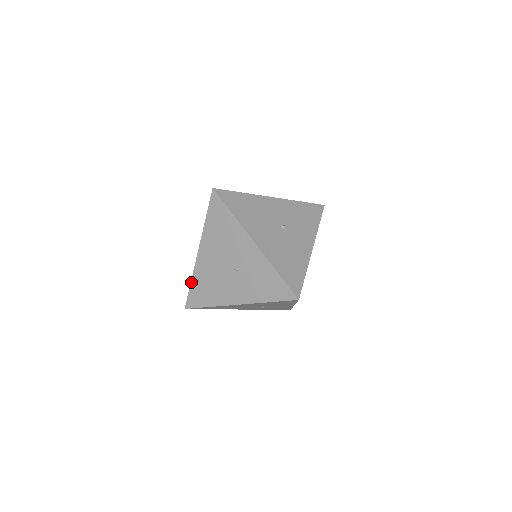
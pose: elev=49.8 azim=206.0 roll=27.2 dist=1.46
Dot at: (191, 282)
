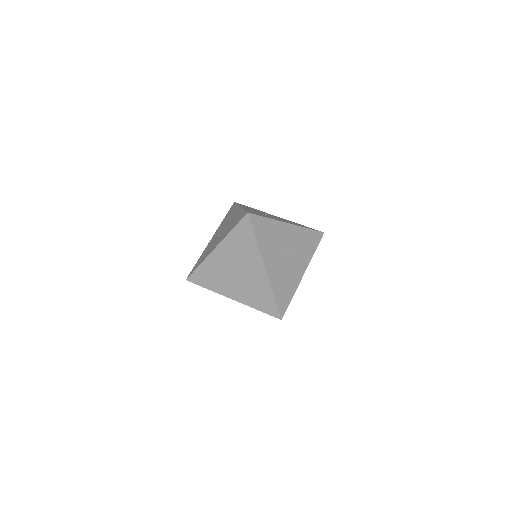
Dot at: (199, 266)
